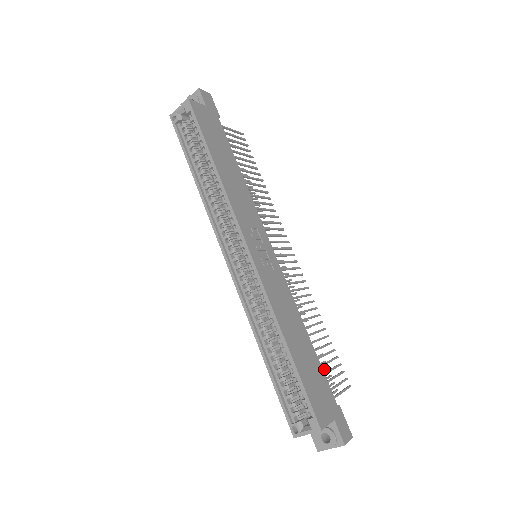
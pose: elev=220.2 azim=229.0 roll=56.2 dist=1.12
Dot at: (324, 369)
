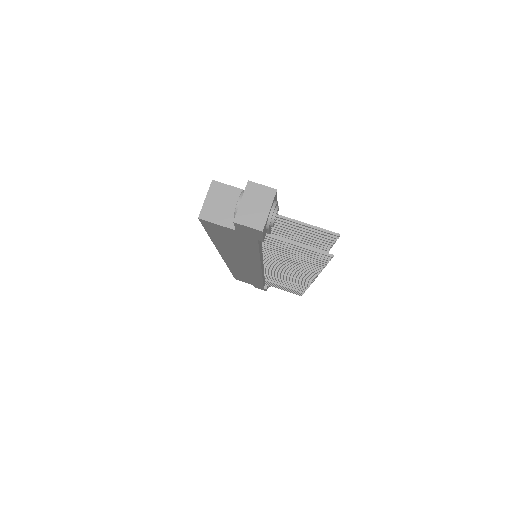
Dot at: (318, 260)
